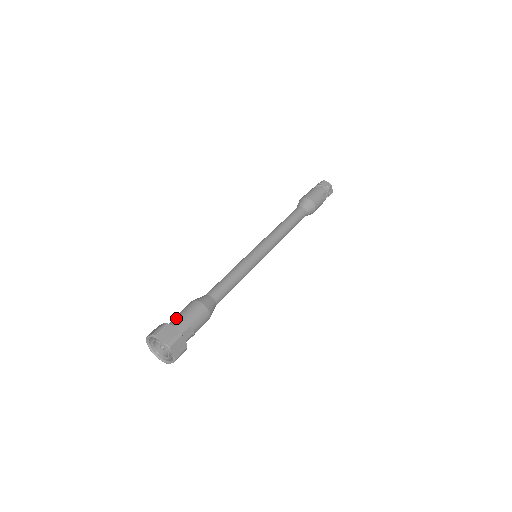
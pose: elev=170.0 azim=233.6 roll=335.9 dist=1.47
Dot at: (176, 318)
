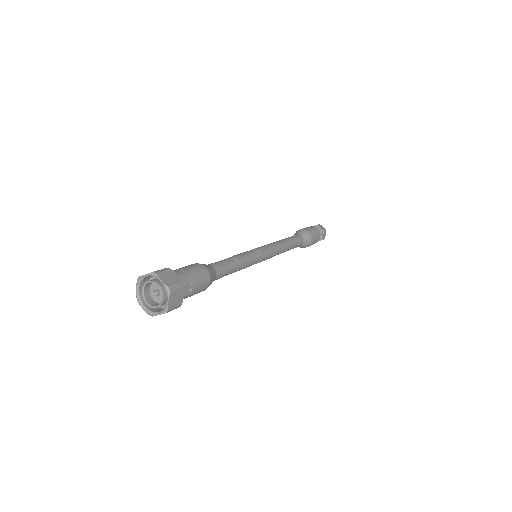
Dot at: (177, 270)
